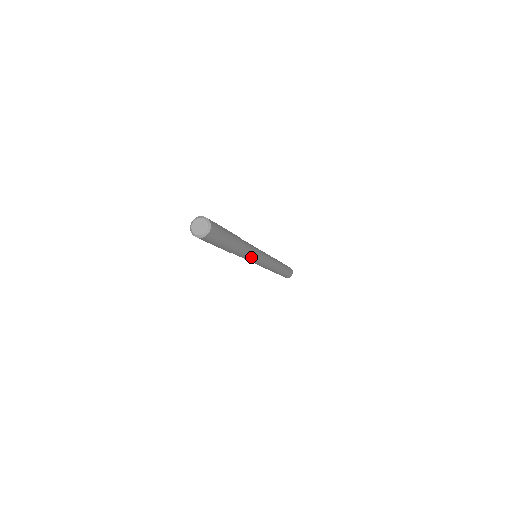
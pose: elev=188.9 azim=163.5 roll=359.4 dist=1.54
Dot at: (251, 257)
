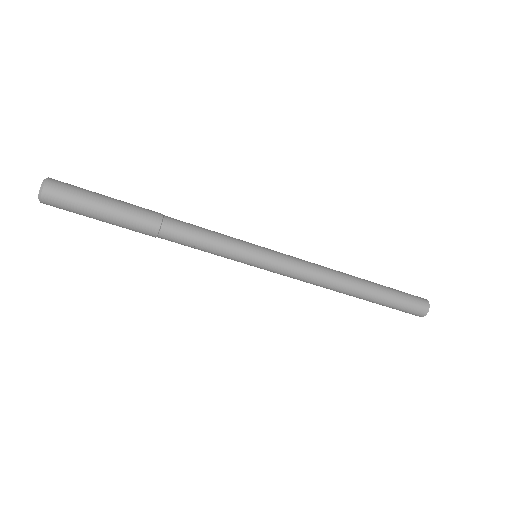
Dot at: (217, 248)
